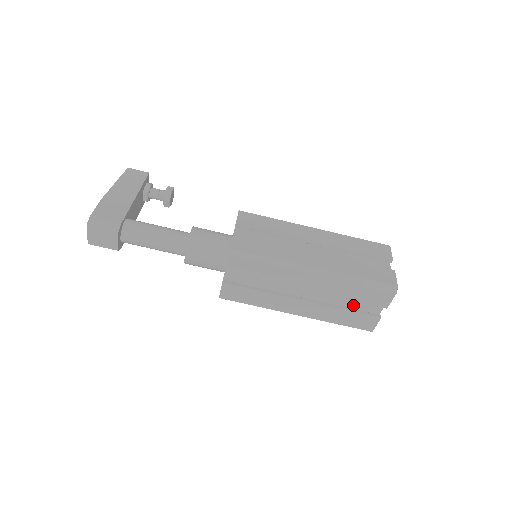
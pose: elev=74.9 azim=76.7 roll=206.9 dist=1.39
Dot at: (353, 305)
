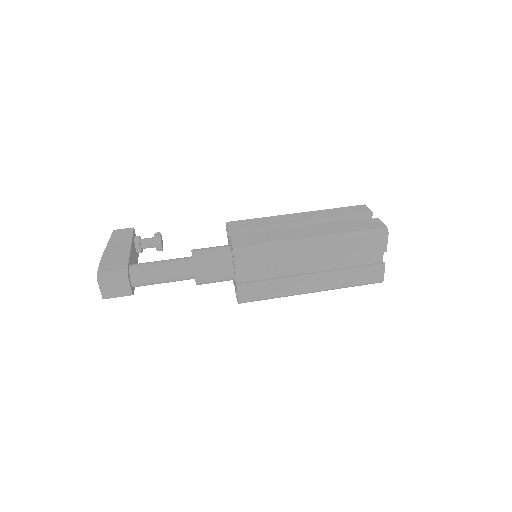
Dot at: (357, 262)
